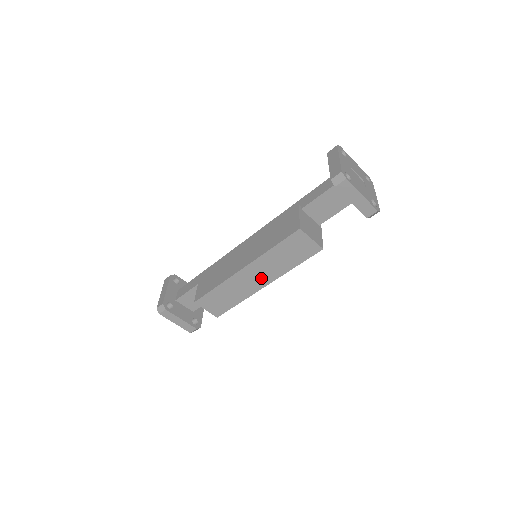
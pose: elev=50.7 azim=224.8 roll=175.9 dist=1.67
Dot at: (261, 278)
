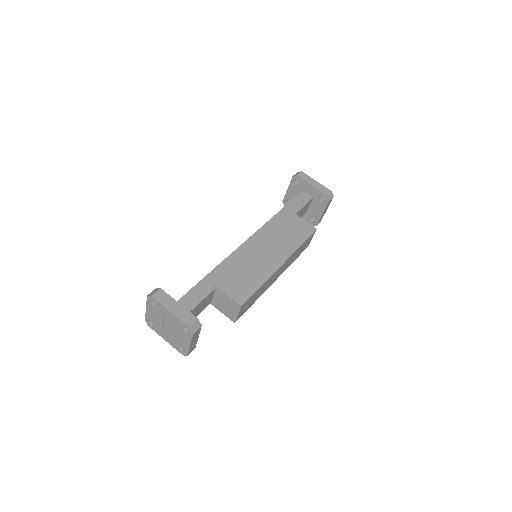
Dot at: (279, 273)
